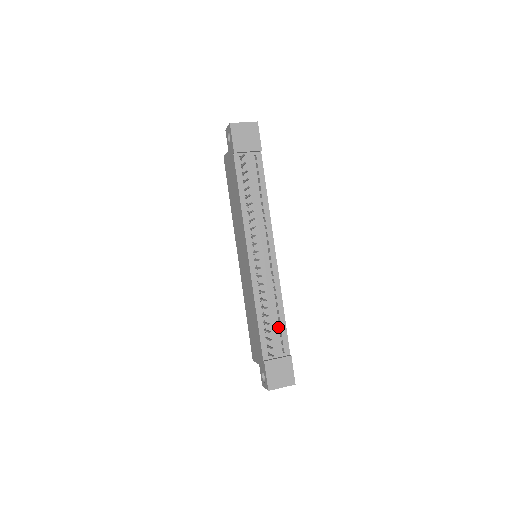
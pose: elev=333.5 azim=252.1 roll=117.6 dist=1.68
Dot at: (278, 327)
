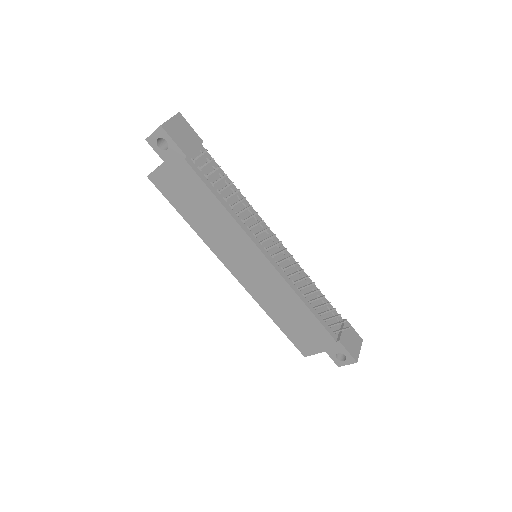
Dot at: (323, 303)
